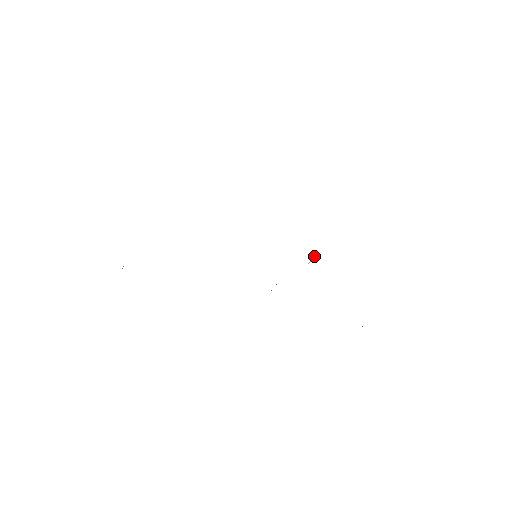
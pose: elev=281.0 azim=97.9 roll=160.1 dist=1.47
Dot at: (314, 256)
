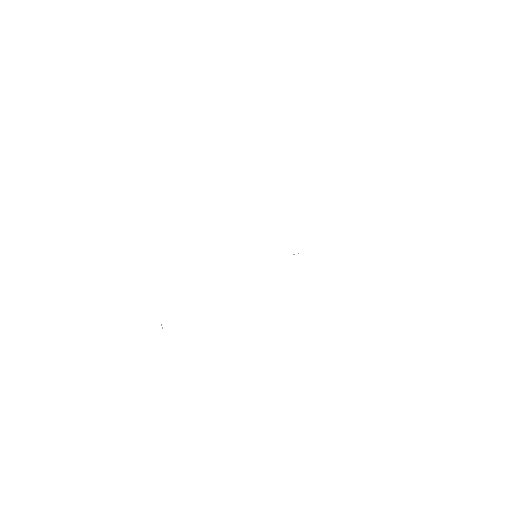
Dot at: occluded
